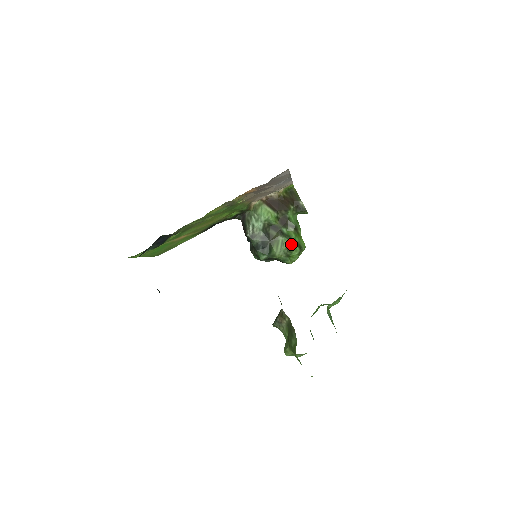
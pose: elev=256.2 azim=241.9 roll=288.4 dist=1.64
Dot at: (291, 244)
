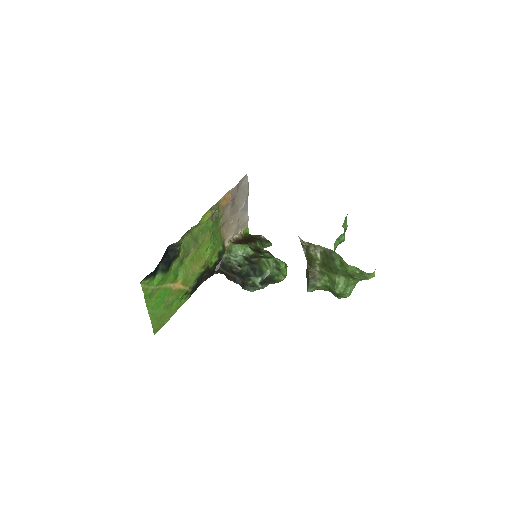
Dot at: (275, 258)
